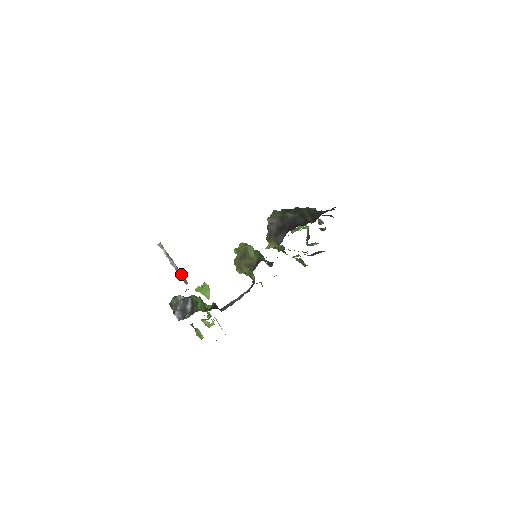
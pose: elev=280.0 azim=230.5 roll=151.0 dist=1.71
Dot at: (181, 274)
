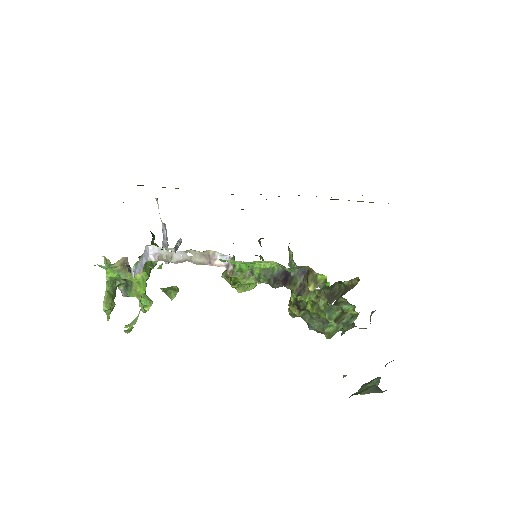
Dot at: occluded
